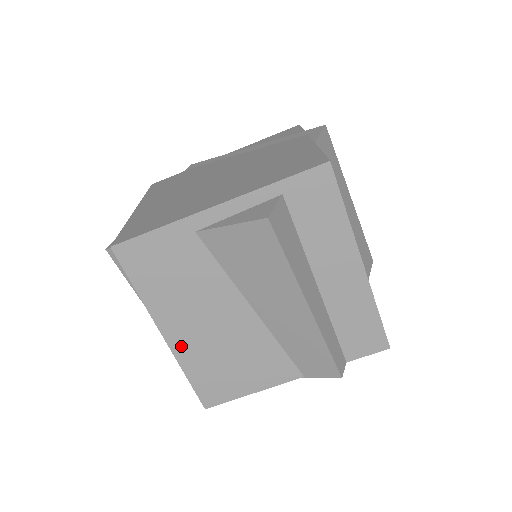
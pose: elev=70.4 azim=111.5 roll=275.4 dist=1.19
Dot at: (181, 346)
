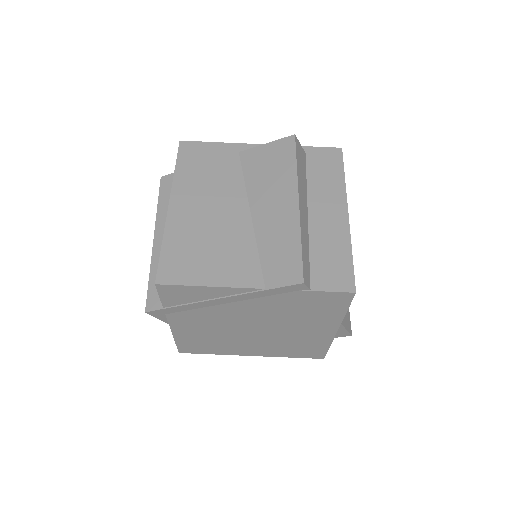
Dot at: (177, 218)
